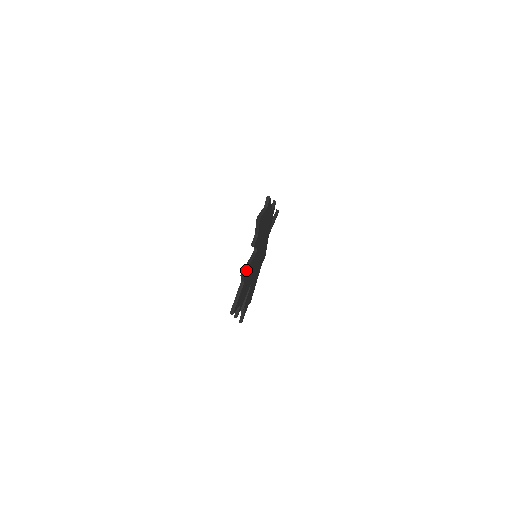
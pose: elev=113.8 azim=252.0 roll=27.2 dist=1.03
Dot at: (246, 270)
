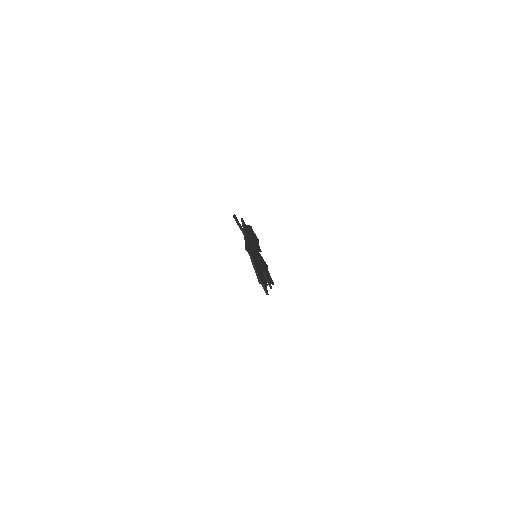
Dot at: (270, 285)
